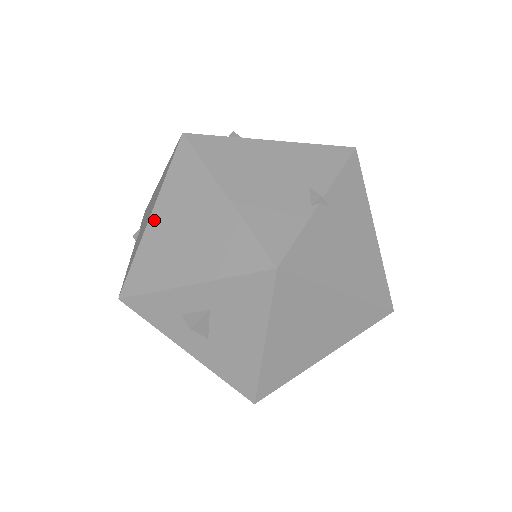
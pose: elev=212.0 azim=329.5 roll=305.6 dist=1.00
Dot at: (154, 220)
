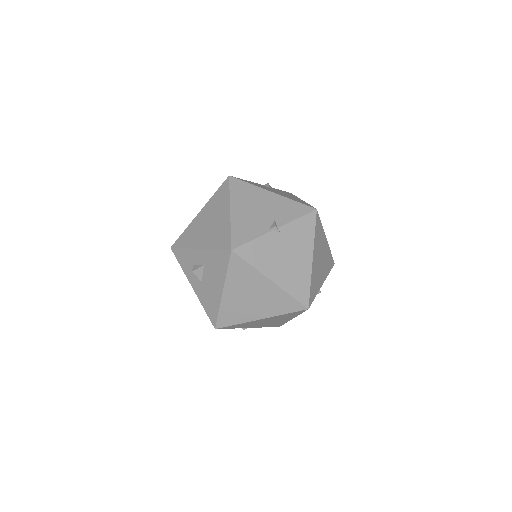
Dot at: (200, 214)
